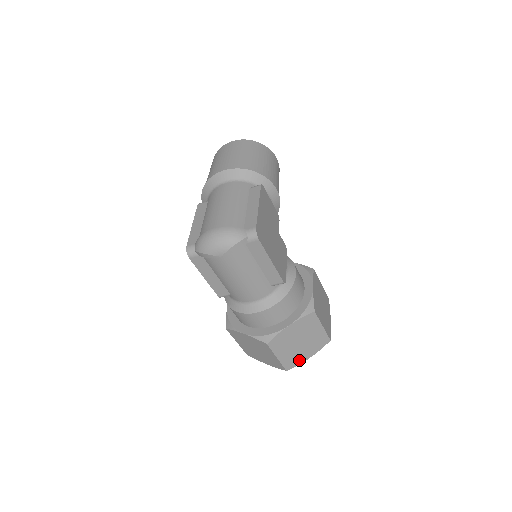
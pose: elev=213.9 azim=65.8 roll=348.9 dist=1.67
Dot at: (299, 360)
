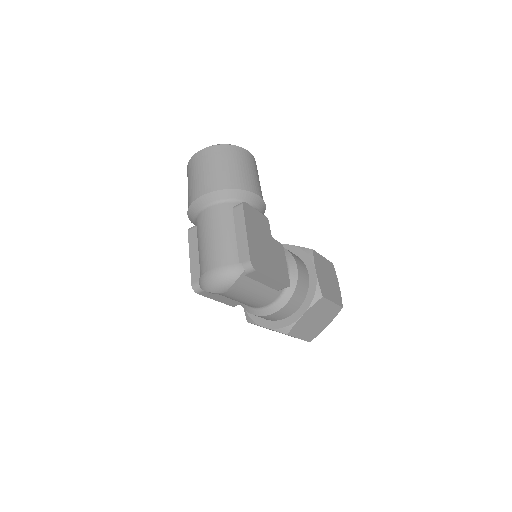
Dot at: (319, 331)
